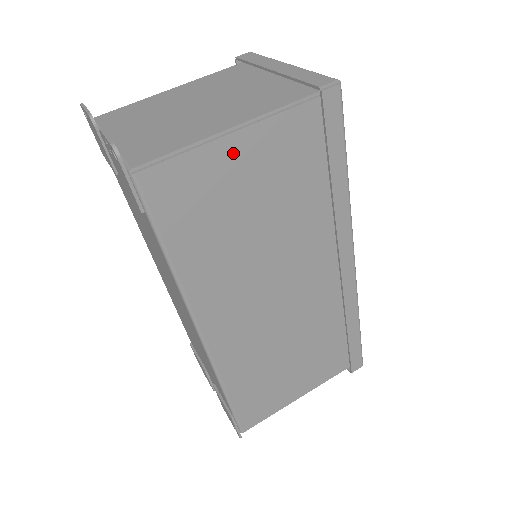
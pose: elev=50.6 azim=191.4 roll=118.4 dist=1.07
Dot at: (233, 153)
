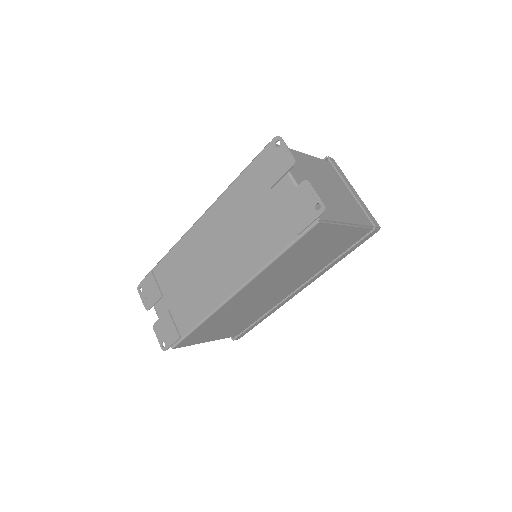
Dot at: (339, 232)
